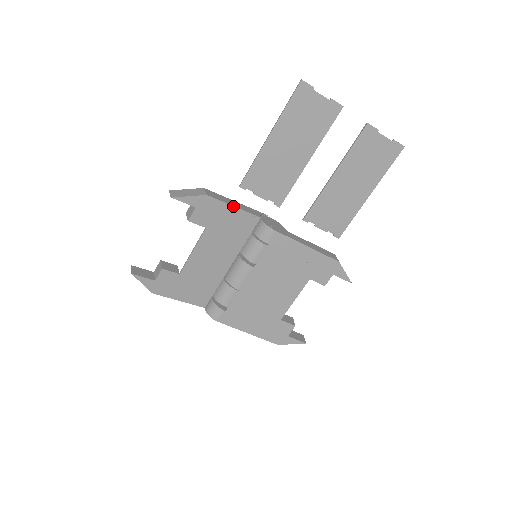
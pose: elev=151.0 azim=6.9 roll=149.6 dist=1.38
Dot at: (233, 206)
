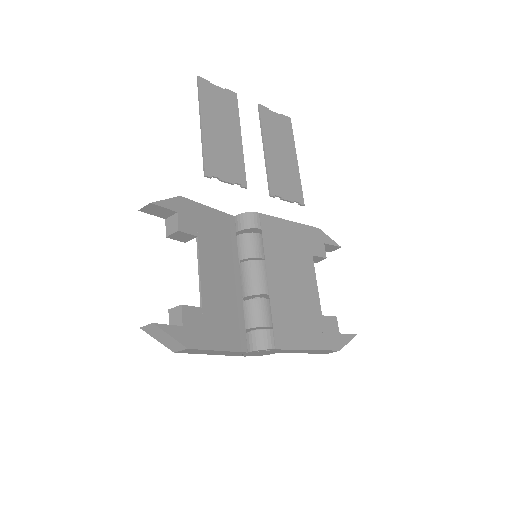
Dot at: (207, 206)
